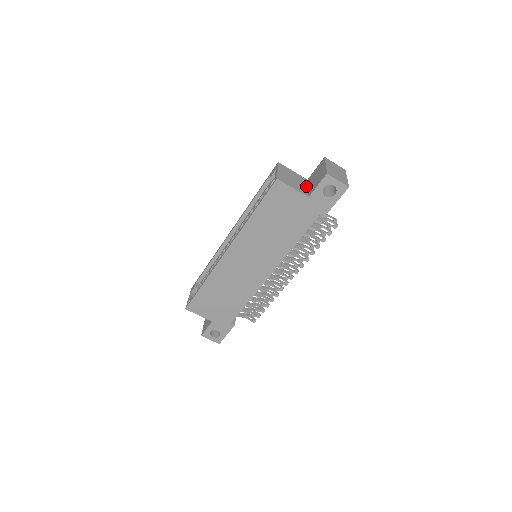
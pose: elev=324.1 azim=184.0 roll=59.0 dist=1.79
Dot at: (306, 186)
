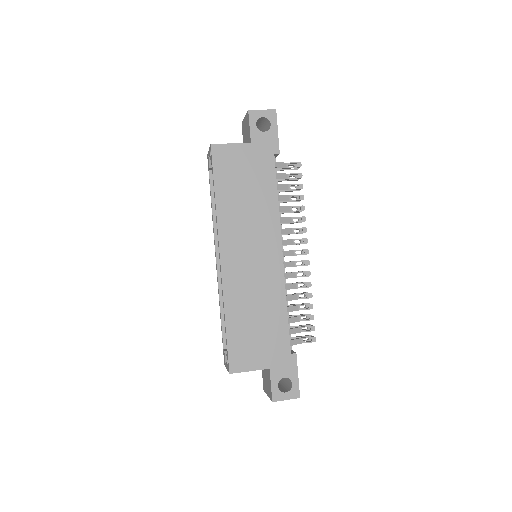
Dot at: occluded
